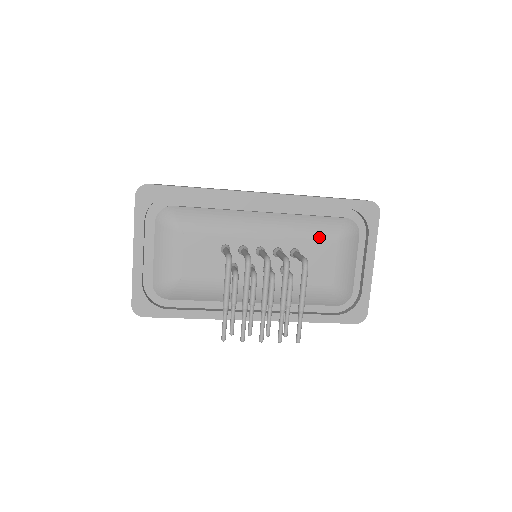
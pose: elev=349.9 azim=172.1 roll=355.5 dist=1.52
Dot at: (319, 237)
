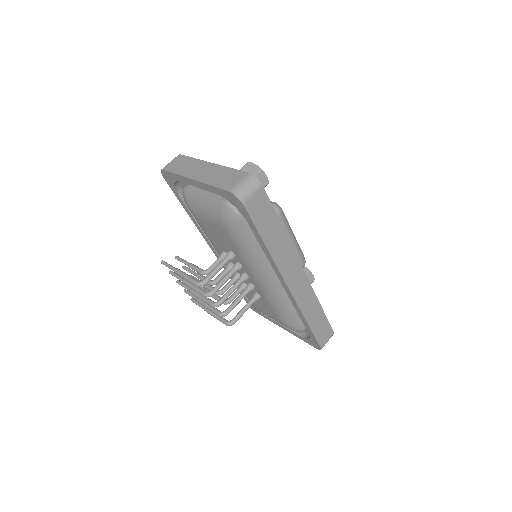
Dot at: (277, 313)
